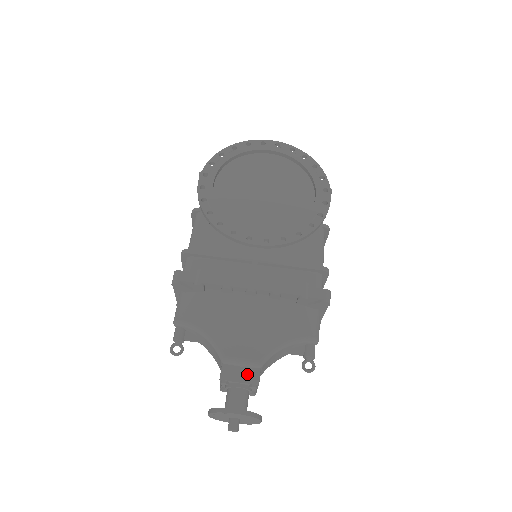
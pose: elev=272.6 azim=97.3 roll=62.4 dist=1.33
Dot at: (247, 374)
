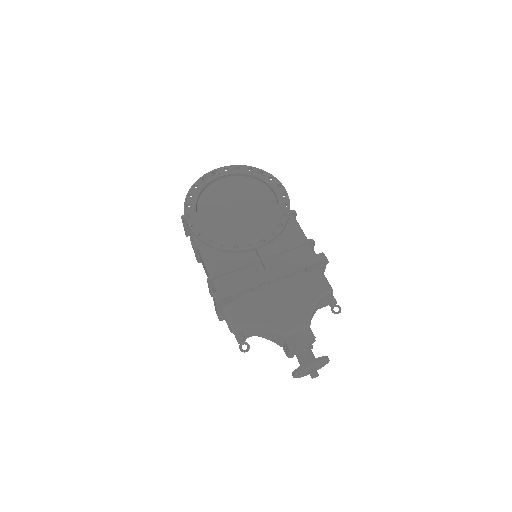
Dot at: (304, 335)
